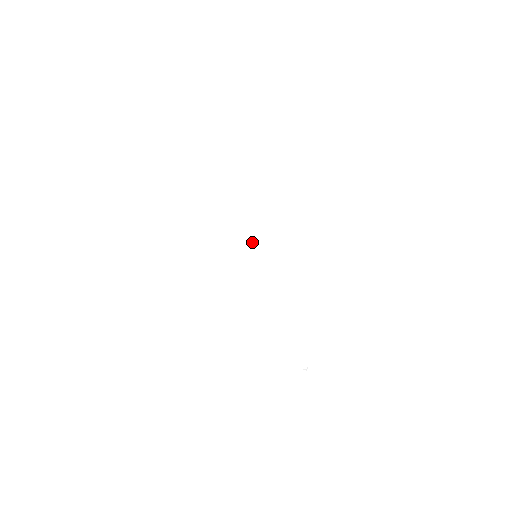
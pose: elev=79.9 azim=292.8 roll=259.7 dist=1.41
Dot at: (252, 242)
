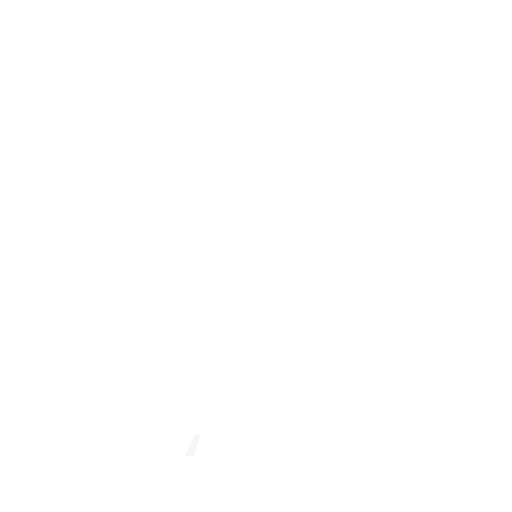
Dot at: (263, 241)
